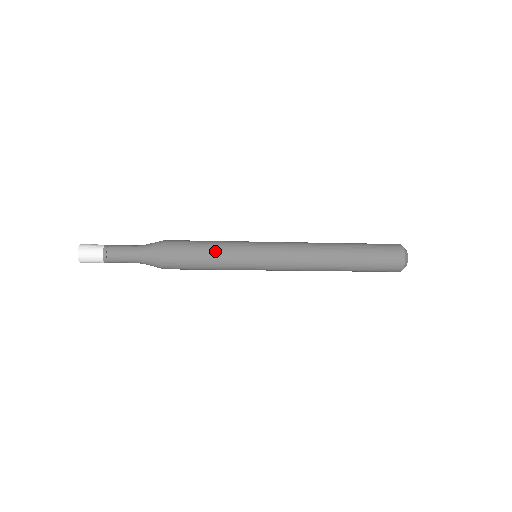
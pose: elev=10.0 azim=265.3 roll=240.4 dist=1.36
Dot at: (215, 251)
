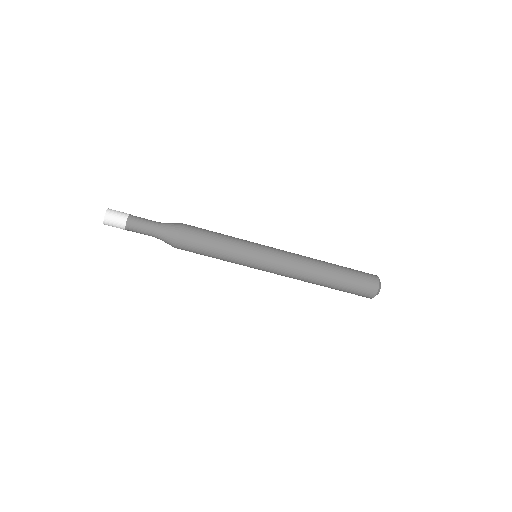
Dot at: (225, 238)
